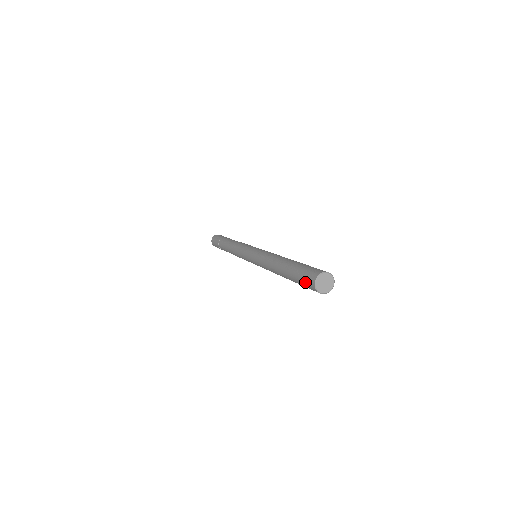
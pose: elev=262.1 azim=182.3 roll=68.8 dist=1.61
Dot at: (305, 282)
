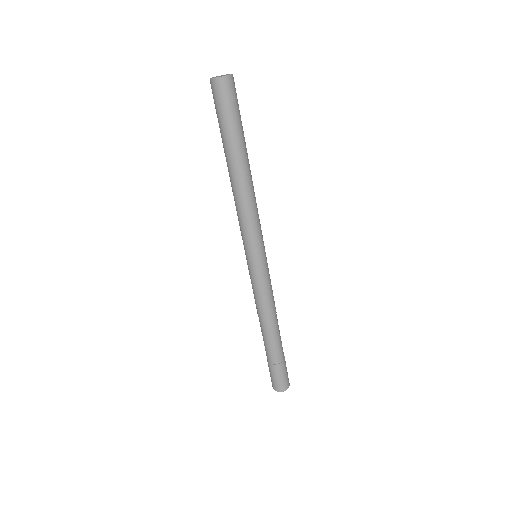
Dot at: occluded
